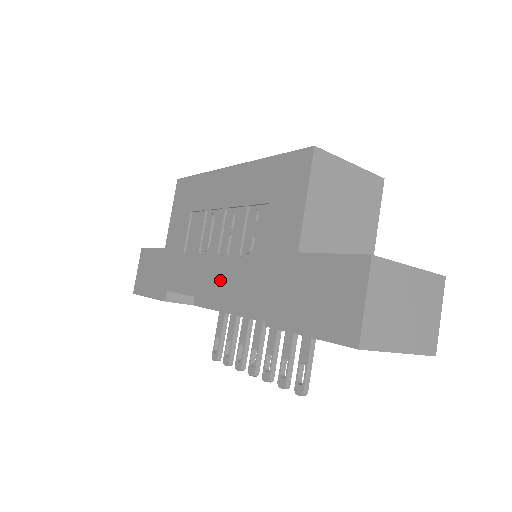
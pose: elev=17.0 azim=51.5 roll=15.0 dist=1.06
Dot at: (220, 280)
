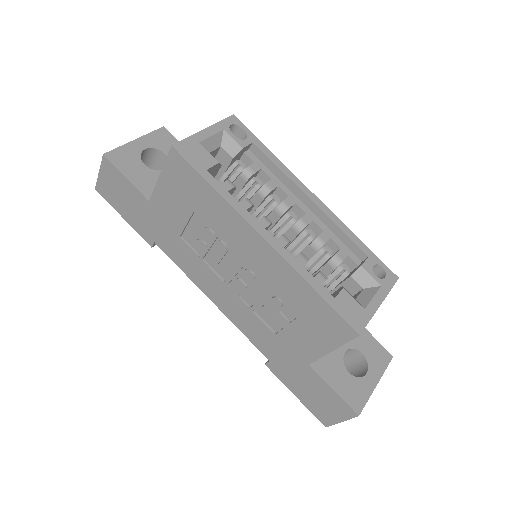
Dot at: (227, 304)
